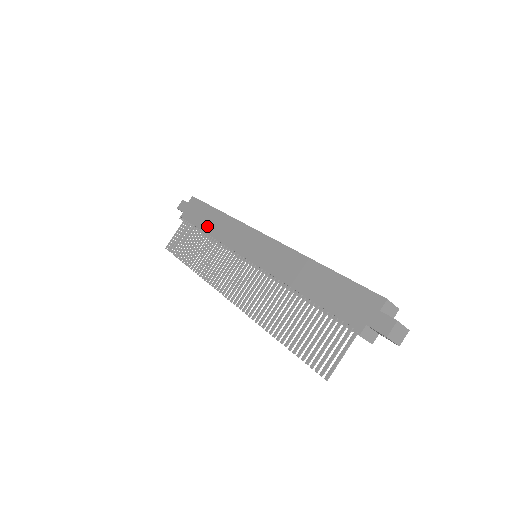
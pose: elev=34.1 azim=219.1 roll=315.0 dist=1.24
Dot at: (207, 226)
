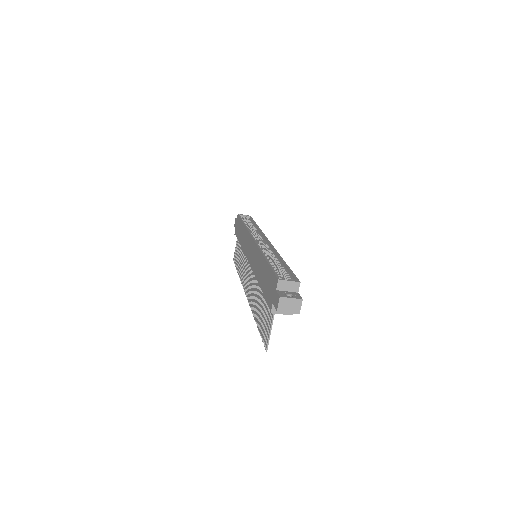
Dot at: (240, 238)
